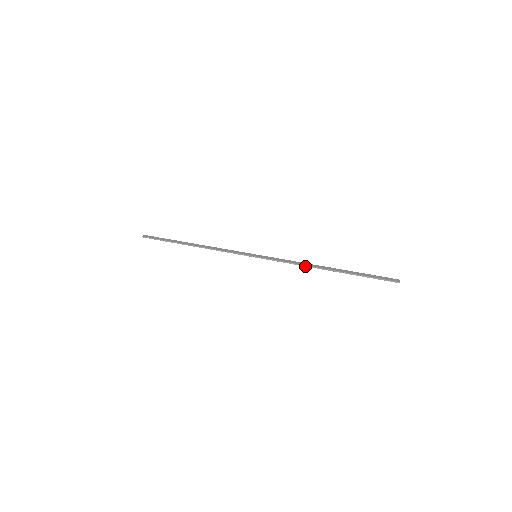
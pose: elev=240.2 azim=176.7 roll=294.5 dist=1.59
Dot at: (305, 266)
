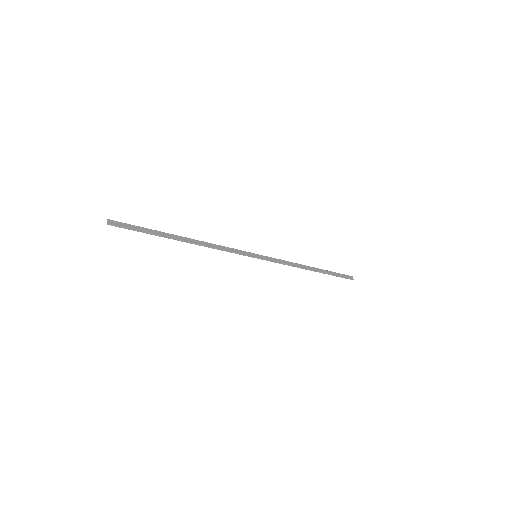
Dot at: (297, 267)
